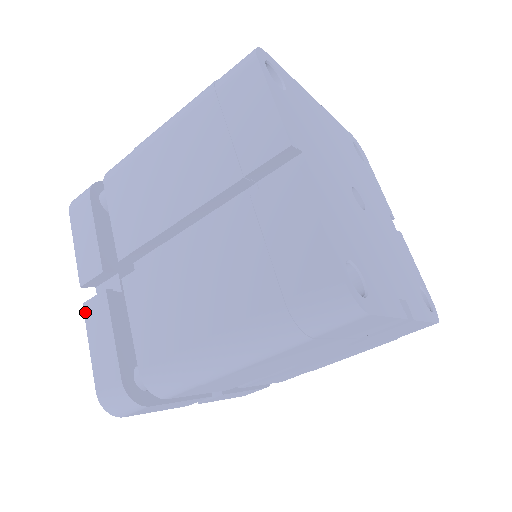
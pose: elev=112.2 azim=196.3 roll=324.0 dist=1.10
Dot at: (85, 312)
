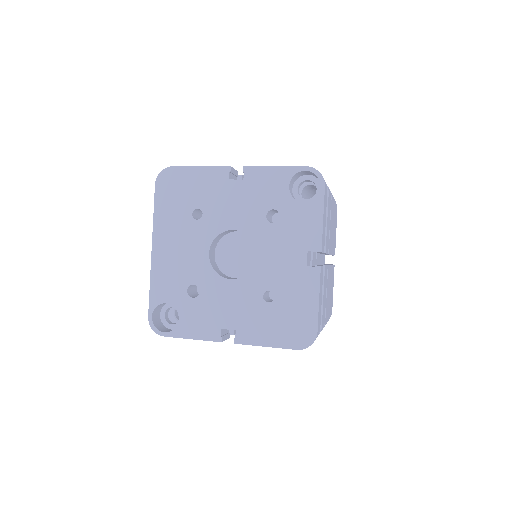
Dot at: (250, 166)
